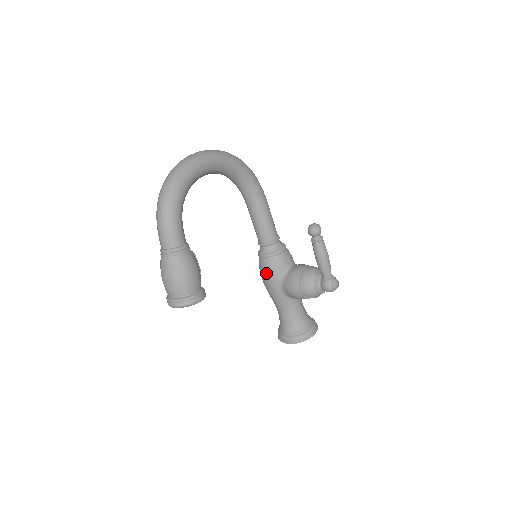
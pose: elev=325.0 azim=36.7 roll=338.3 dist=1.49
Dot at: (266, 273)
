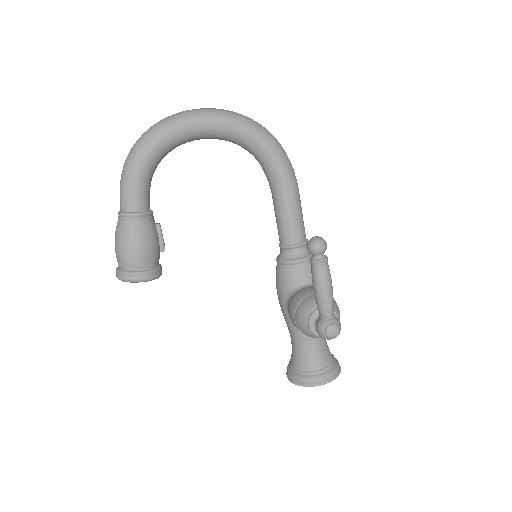
Dot at: (276, 282)
